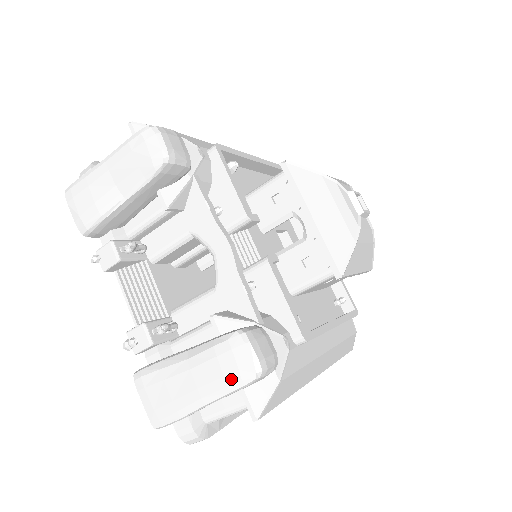
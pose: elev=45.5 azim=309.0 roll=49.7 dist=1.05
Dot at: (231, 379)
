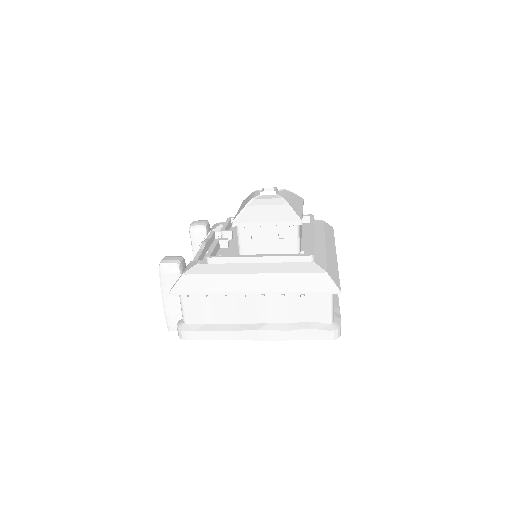
Dot at: occluded
